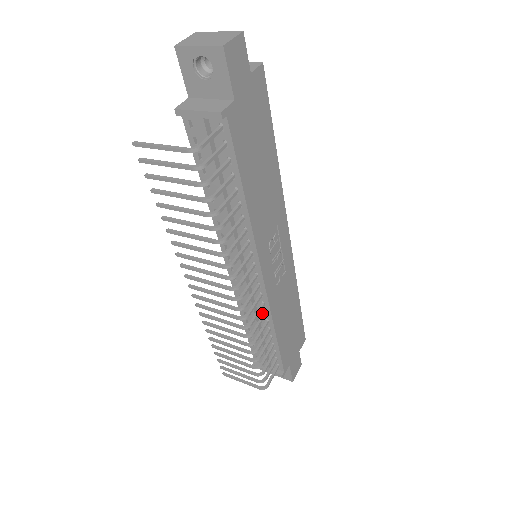
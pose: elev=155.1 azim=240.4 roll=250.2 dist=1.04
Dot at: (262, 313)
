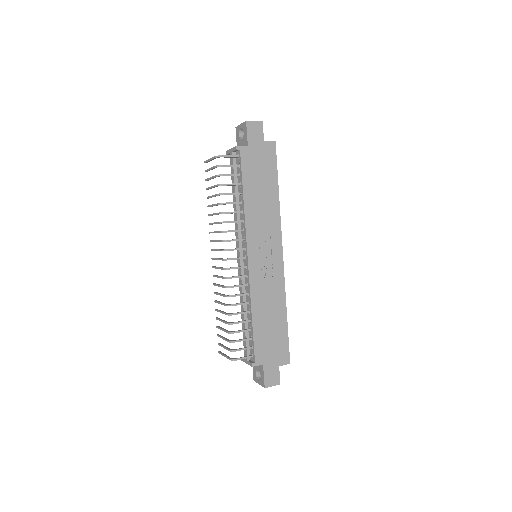
Dot at: (247, 295)
